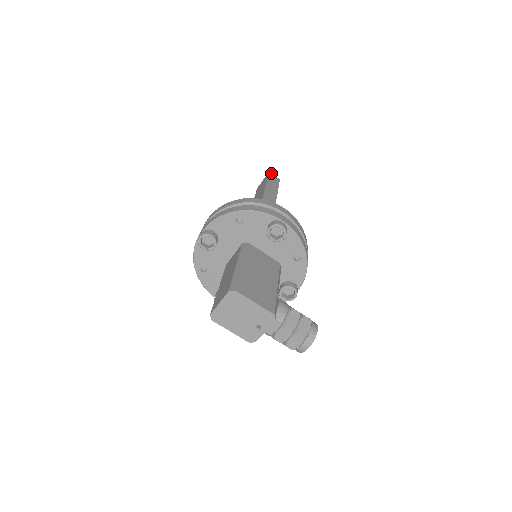
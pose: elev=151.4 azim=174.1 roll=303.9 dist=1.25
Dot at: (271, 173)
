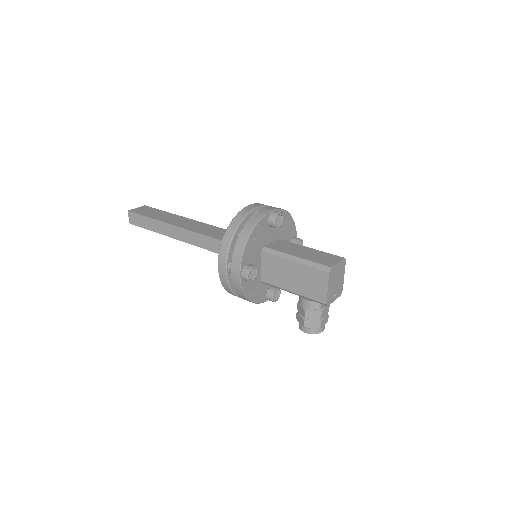
Dot at: occluded
